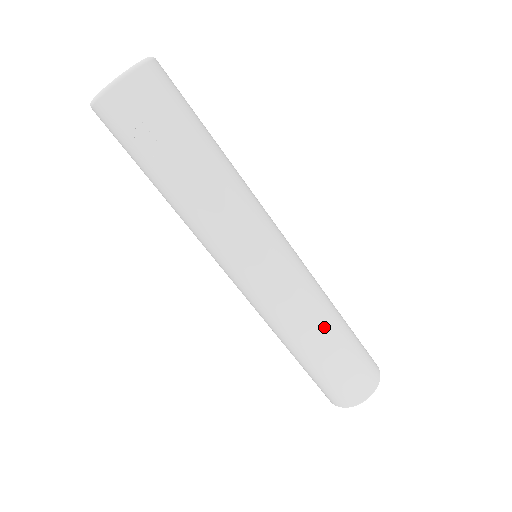
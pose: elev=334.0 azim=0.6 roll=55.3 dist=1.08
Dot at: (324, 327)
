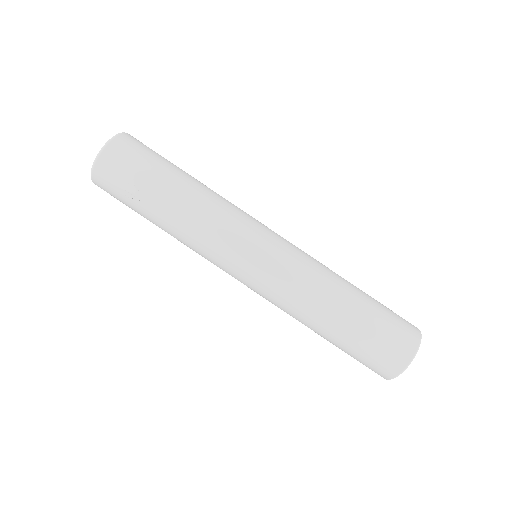
Dot at: (328, 307)
